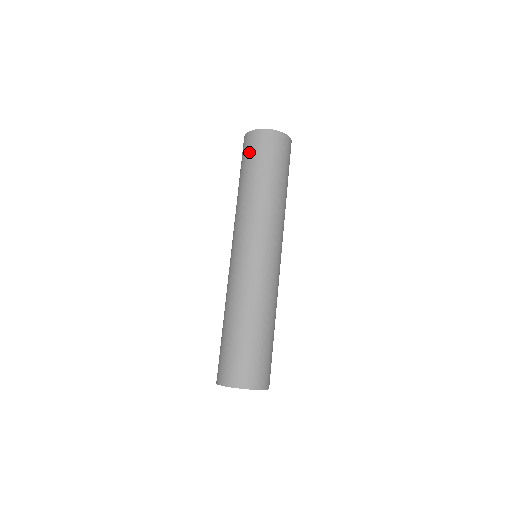
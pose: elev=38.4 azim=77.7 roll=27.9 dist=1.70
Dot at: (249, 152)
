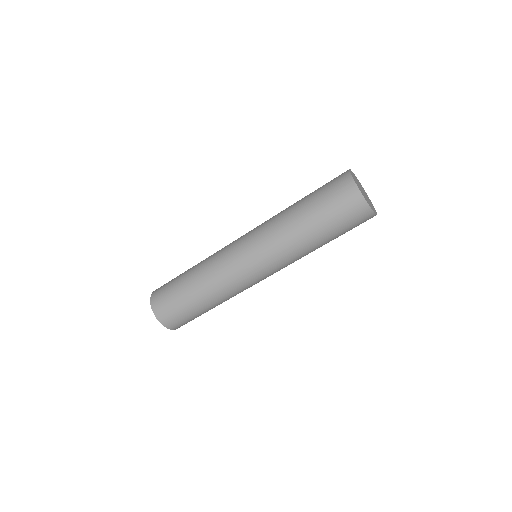
Dot at: (335, 201)
